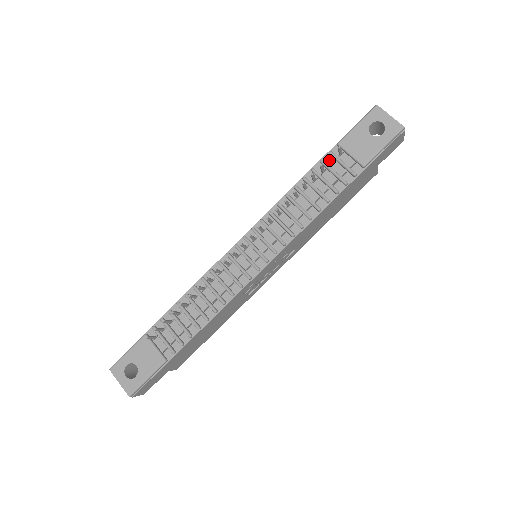
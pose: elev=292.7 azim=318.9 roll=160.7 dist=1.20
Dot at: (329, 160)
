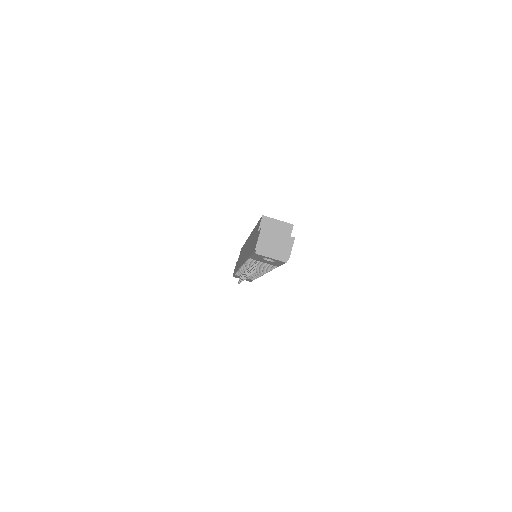
Dot at: occluded
